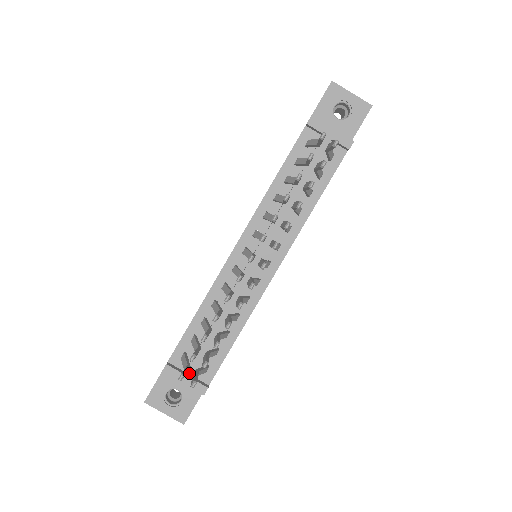
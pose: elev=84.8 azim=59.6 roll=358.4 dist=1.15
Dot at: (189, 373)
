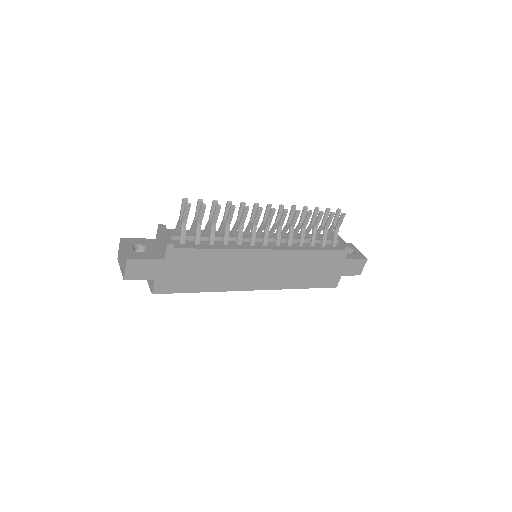
Dot at: (172, 234)
